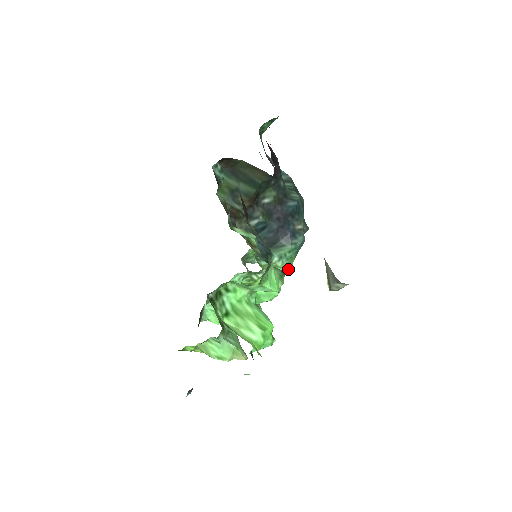
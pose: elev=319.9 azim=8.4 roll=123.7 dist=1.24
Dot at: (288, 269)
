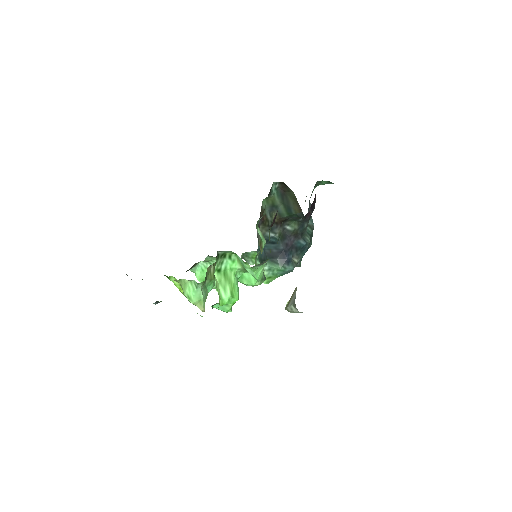
Dot at: (268, 281)
